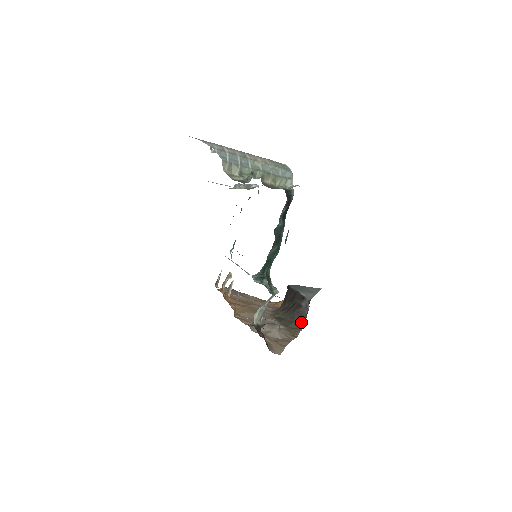
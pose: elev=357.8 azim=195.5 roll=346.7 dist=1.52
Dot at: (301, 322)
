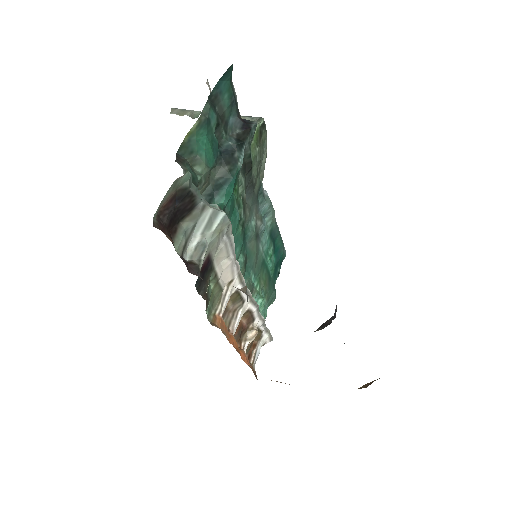
Dot at: (320, 329)
